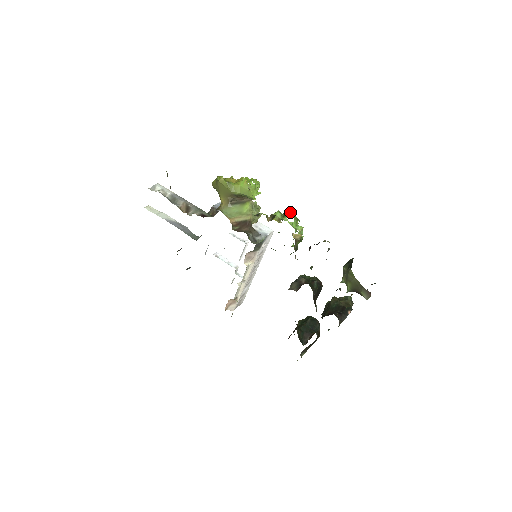
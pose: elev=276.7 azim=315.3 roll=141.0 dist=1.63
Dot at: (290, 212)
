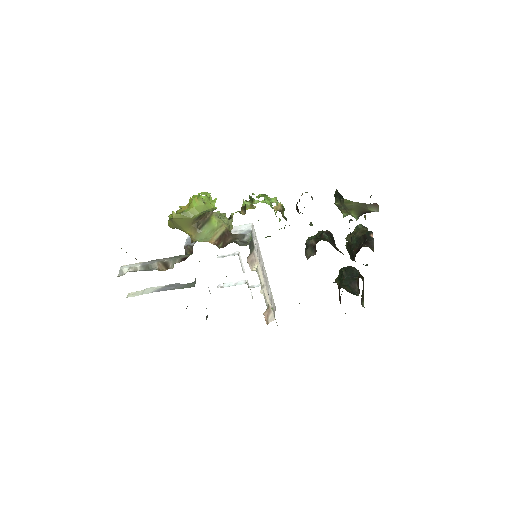
Dot at: (254, 194)
